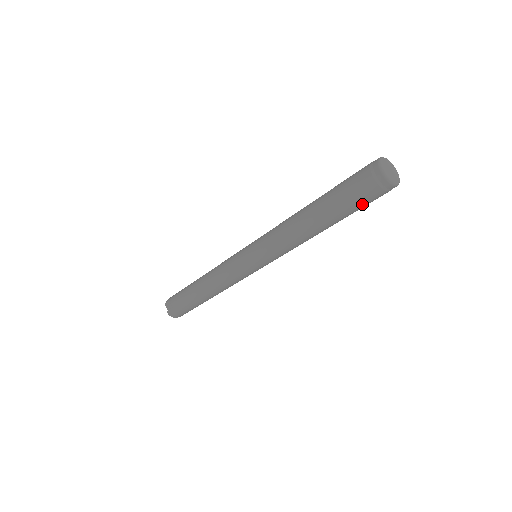
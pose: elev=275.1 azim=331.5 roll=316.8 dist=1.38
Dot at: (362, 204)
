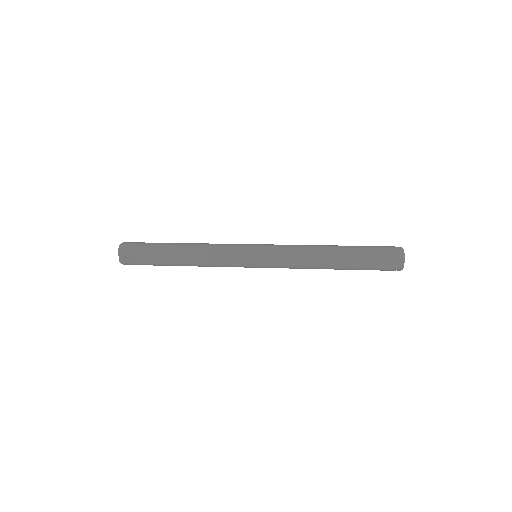
Dot at: occluded
